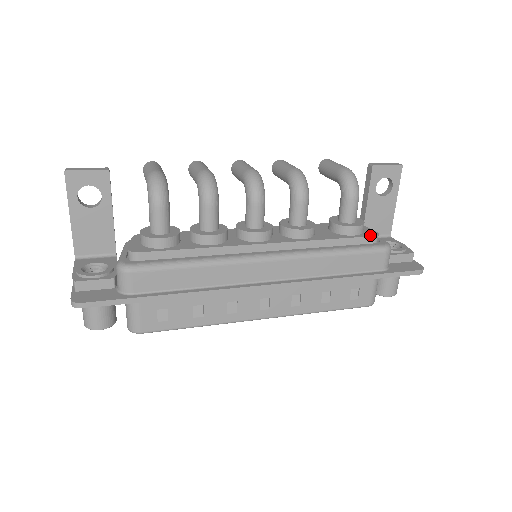
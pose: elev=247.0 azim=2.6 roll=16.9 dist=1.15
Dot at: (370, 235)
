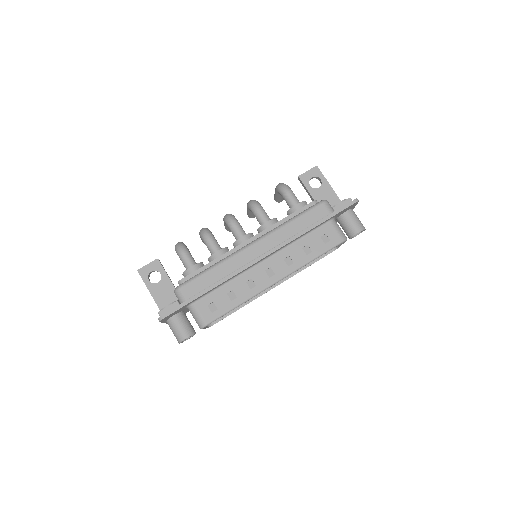
Dot at: (310, 203)
